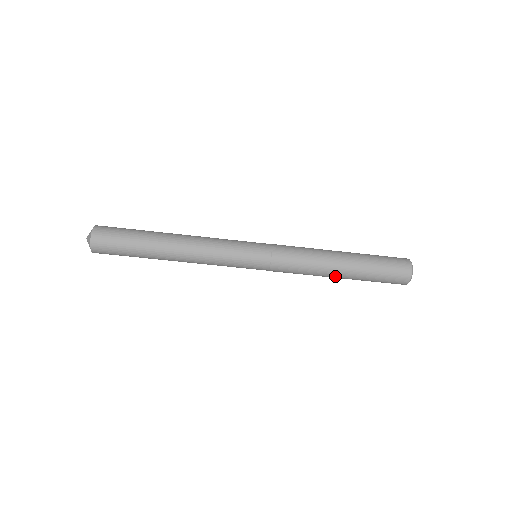
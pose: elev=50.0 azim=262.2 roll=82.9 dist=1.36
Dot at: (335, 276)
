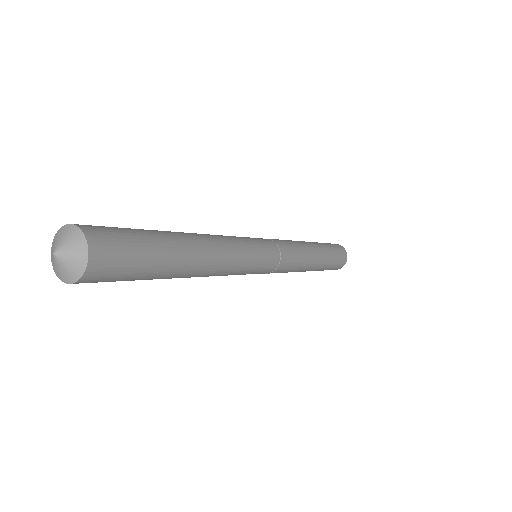
Dot at: occluded
